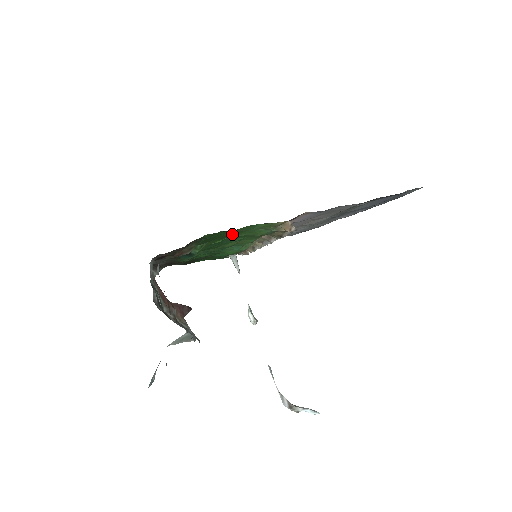
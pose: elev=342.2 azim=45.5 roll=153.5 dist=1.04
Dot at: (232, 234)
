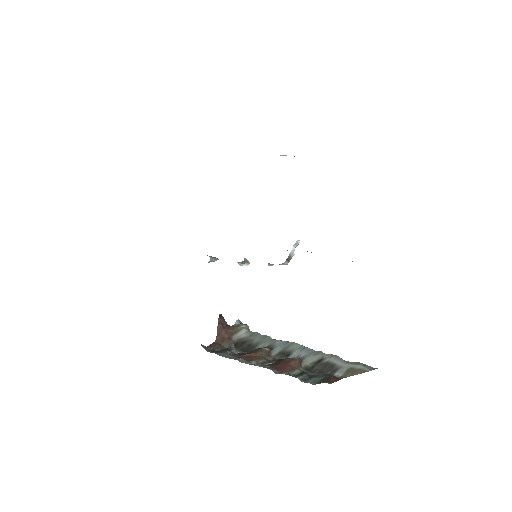
Dot at: occluded
